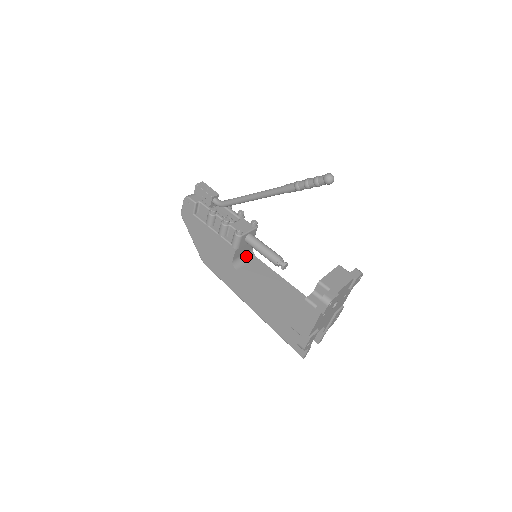
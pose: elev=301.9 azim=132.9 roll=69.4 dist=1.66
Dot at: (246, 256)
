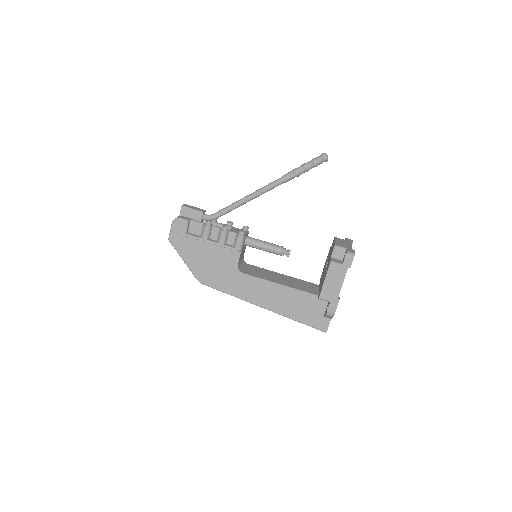
Dot at: (242, 263)
